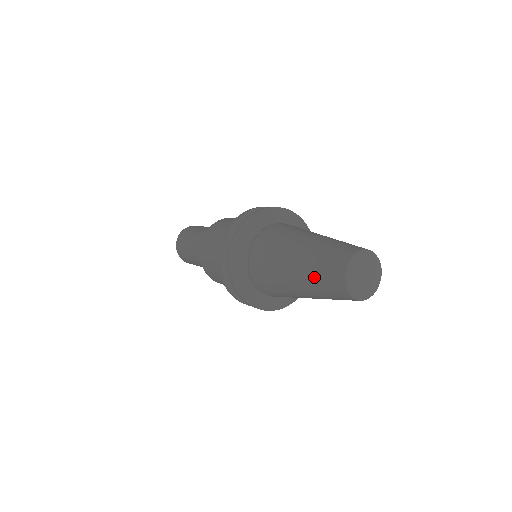
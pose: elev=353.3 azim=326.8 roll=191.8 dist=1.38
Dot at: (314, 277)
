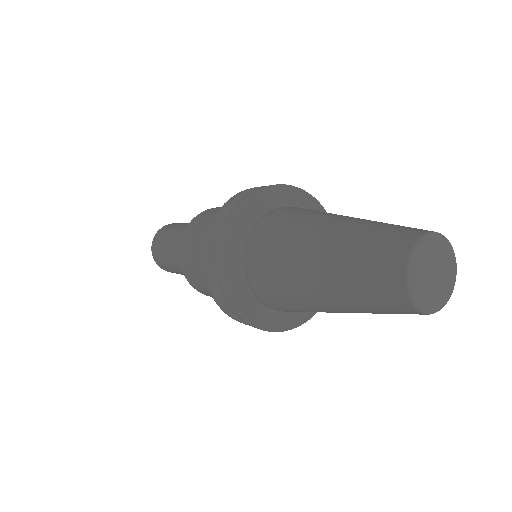
Dot at: (365, 309)
